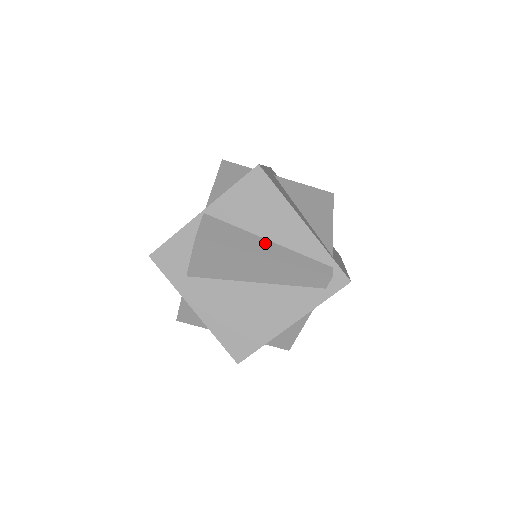
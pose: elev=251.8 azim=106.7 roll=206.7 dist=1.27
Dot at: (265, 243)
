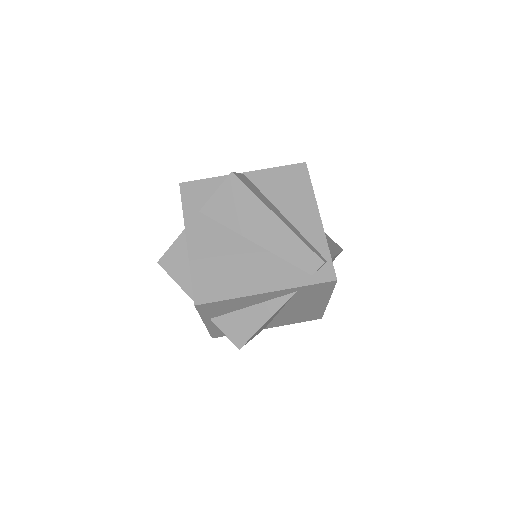
Dot at: (281, 214)
